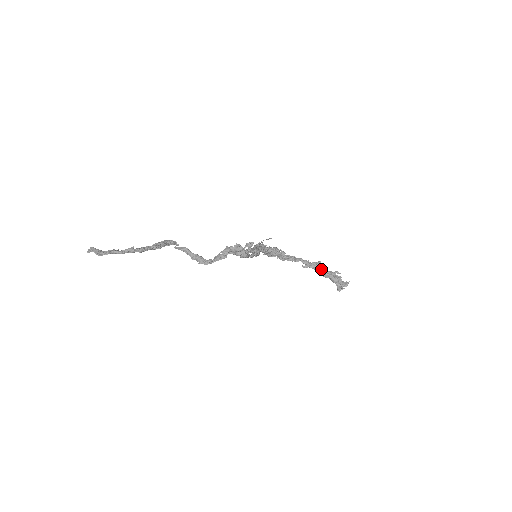
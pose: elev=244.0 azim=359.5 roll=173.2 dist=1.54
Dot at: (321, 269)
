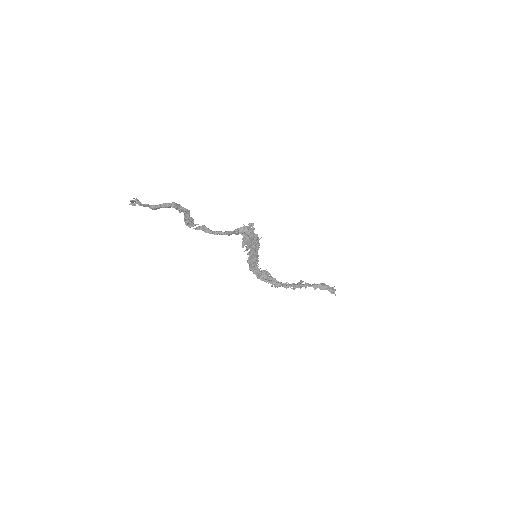
Dot at: (308, 284)
